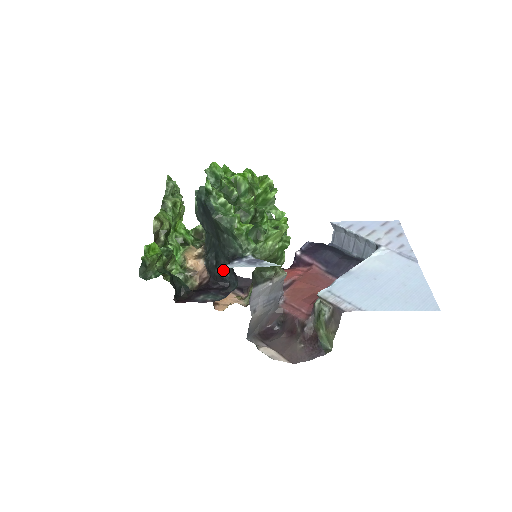
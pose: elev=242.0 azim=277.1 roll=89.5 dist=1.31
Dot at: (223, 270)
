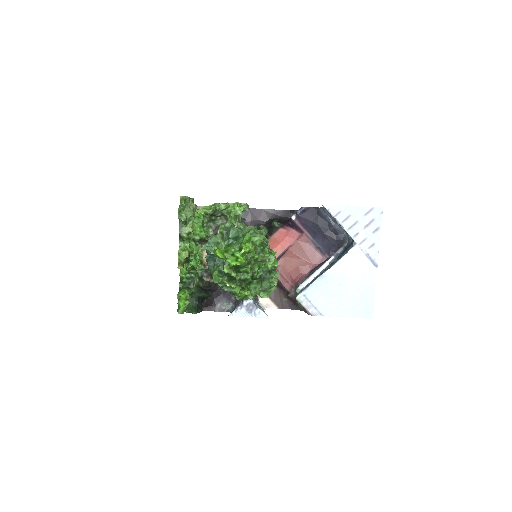
Dot at: occluded
